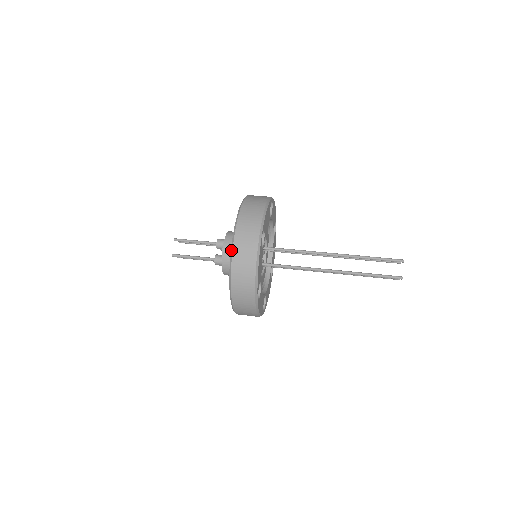
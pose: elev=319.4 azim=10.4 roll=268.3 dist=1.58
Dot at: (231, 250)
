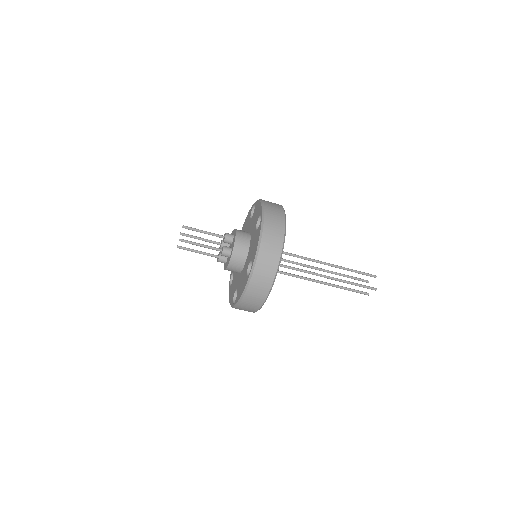
Dot at: (261, 228)
